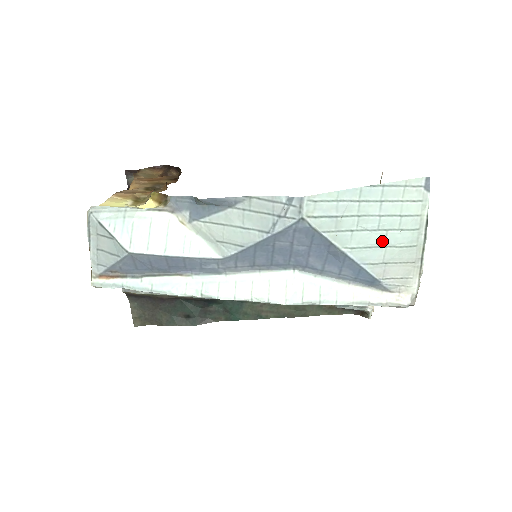
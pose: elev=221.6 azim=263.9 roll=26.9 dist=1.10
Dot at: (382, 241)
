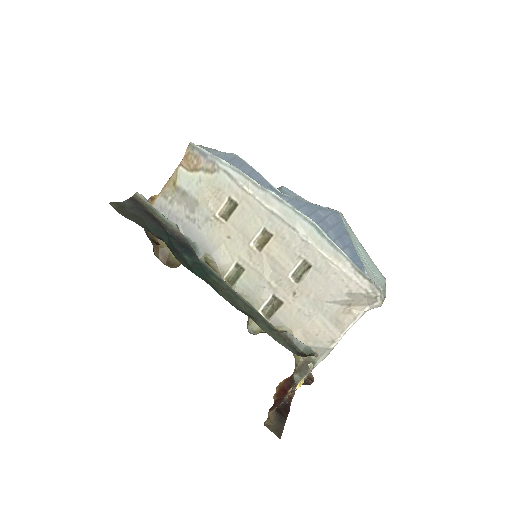
Dot at: (367, 262)
